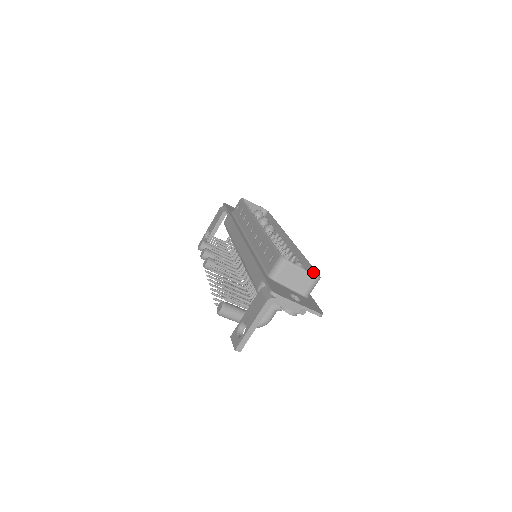
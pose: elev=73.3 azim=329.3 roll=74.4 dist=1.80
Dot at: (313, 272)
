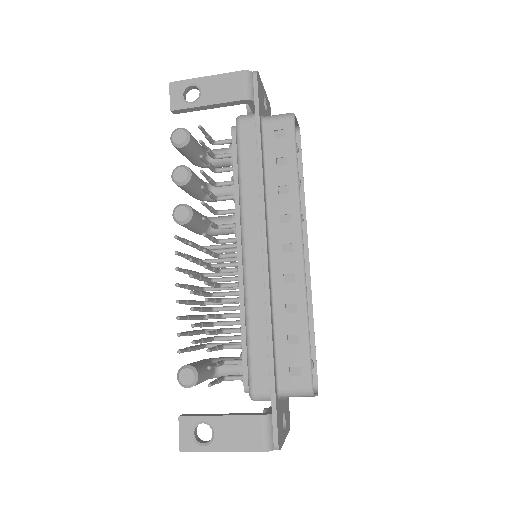
Dot at: (313, 368)
